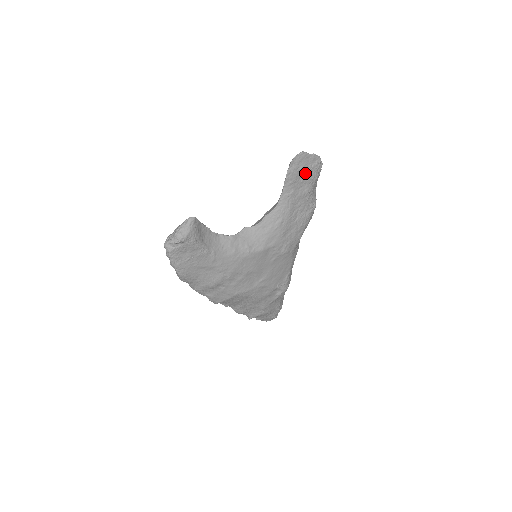
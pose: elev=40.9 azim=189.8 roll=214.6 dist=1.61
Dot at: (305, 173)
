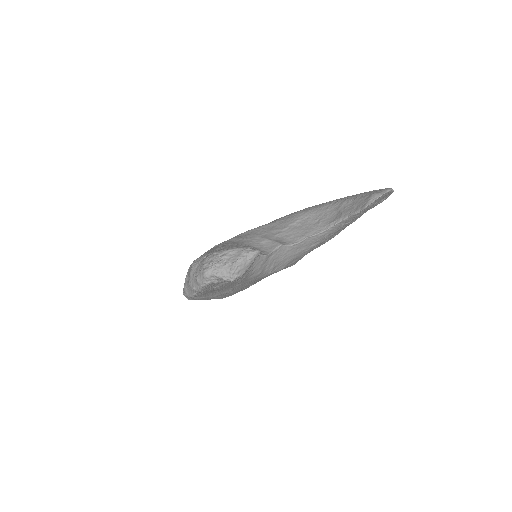
Dot at: (372, 206)
